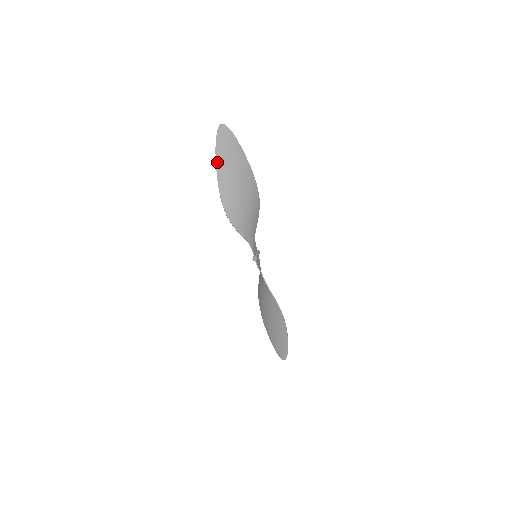
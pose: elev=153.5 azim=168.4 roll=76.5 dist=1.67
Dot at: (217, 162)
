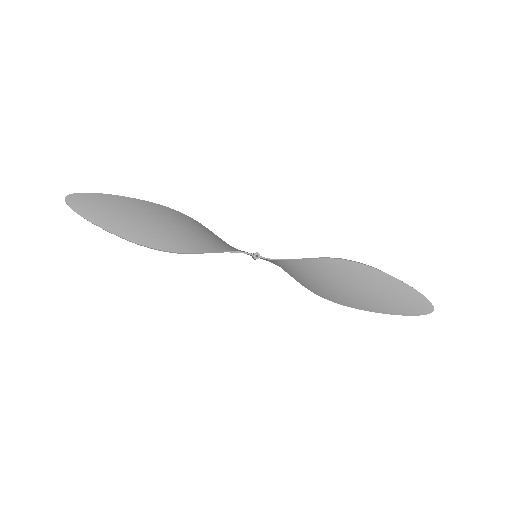
Dot at: (103, 227)
